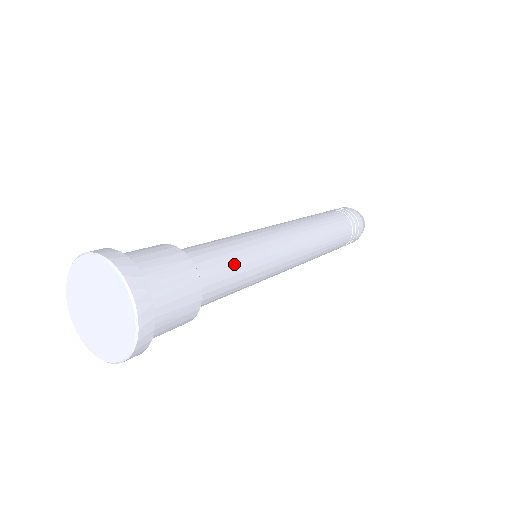
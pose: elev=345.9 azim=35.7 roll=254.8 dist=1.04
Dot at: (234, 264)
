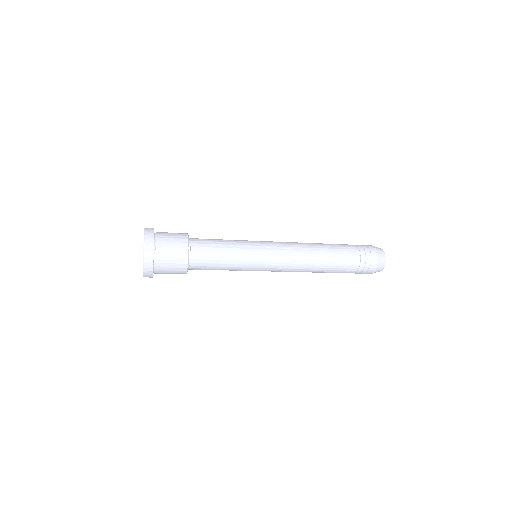
Dot at: (220, 246)
